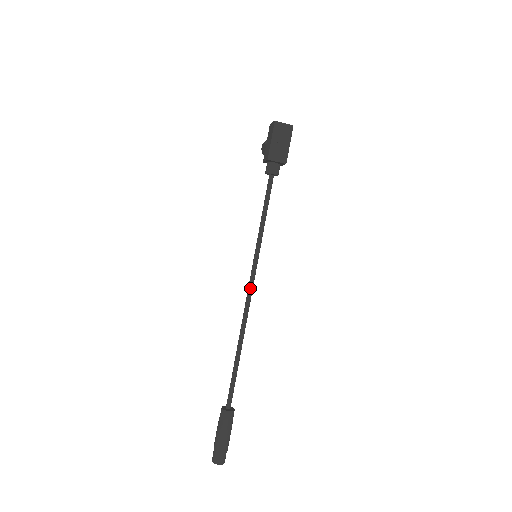
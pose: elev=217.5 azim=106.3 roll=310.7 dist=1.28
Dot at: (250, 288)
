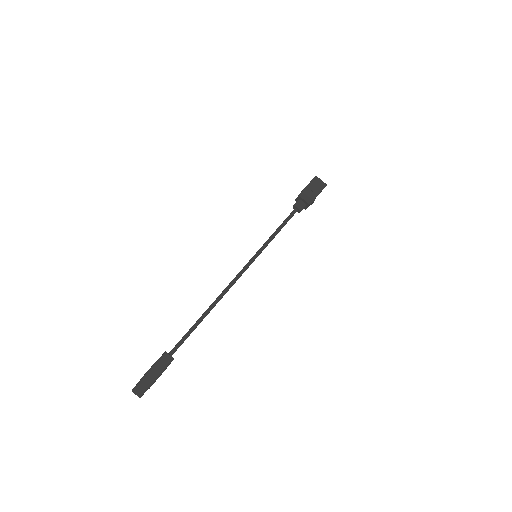
Dot at: (239, 274)
